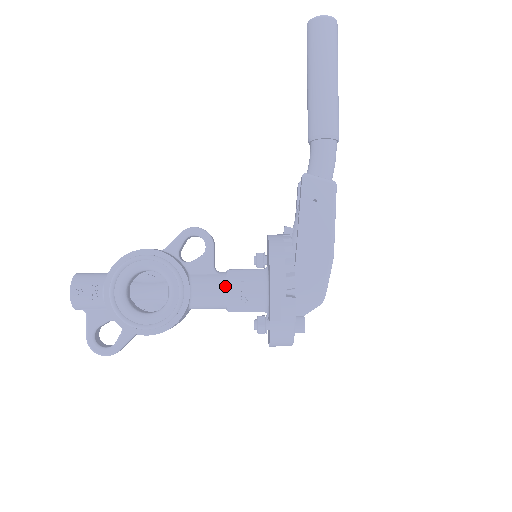
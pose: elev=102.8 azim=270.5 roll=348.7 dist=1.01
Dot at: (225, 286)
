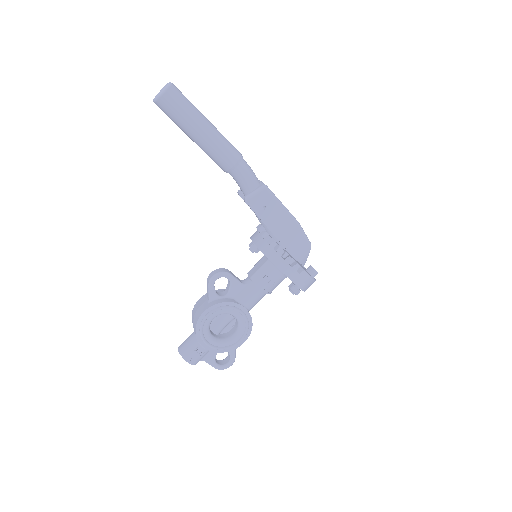
Dot at: (258, 288)
